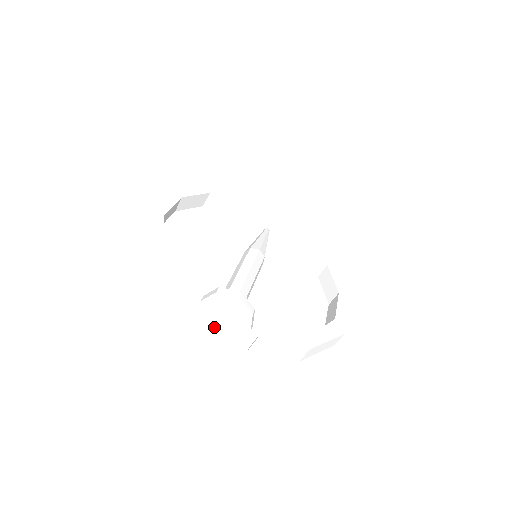
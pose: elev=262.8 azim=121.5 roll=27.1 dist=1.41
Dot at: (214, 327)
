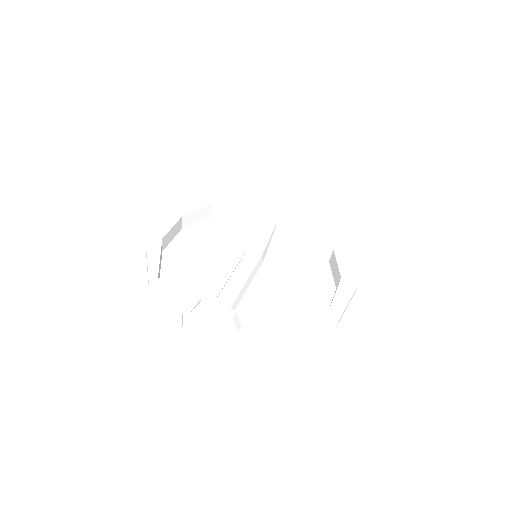
Dot at: (210, 332)
